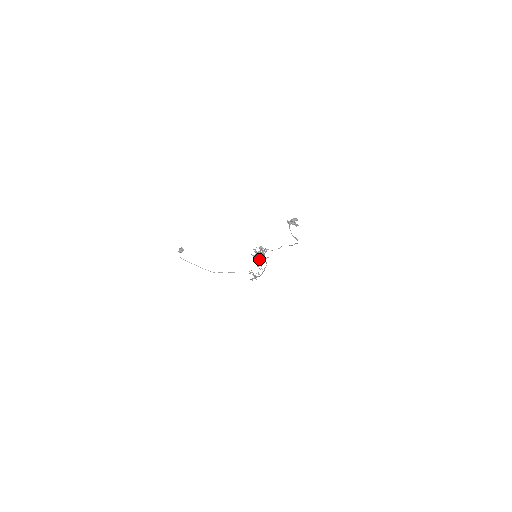
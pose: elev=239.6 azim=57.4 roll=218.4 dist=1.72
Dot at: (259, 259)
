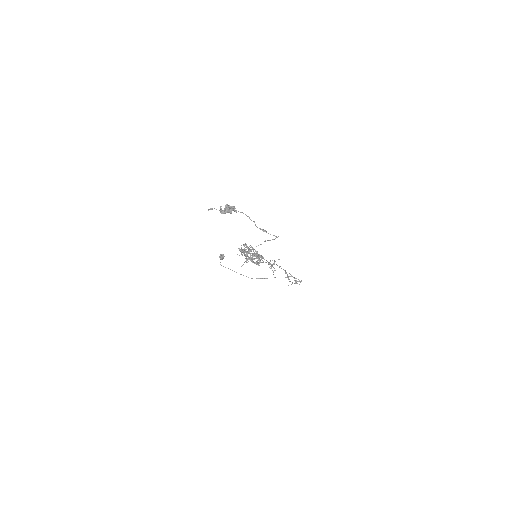
Dot at: (246, 259)
